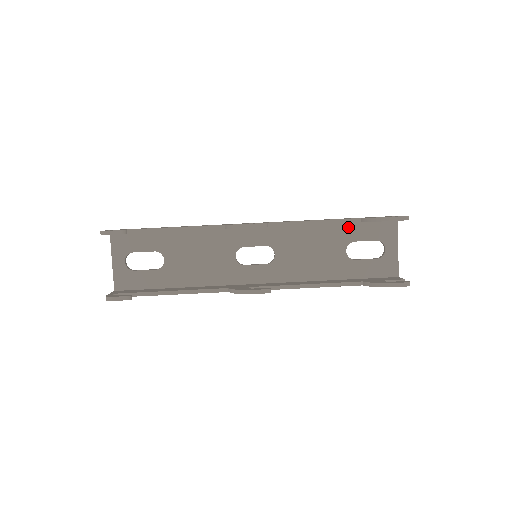
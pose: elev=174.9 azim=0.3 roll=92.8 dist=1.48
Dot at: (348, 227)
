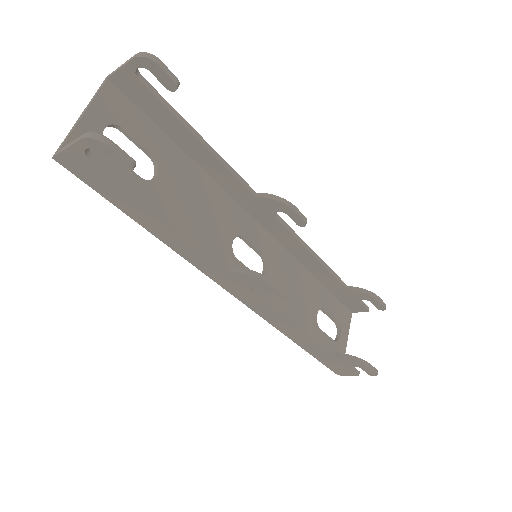
Dot at: (324, 291)
